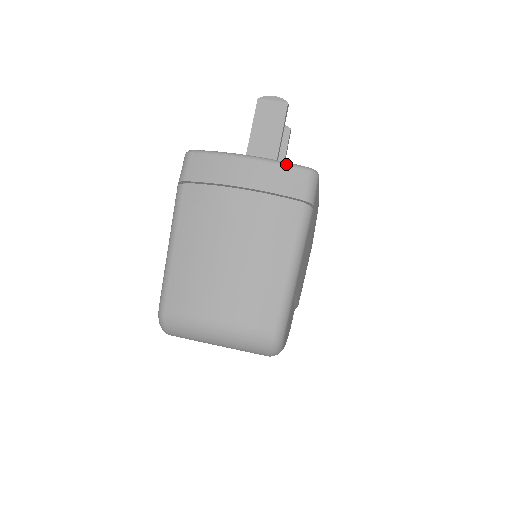
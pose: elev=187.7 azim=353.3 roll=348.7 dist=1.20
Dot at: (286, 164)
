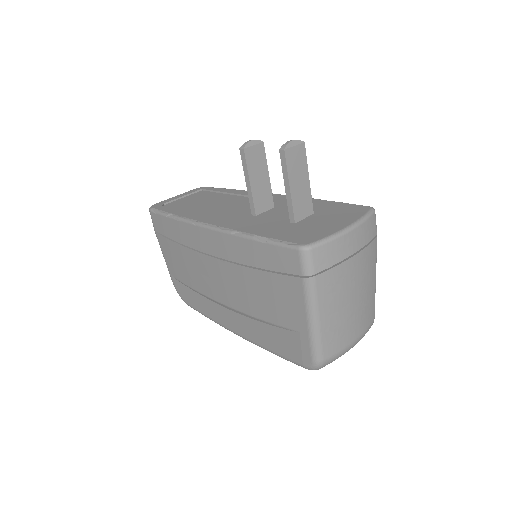
Dot at: (368, 218)
